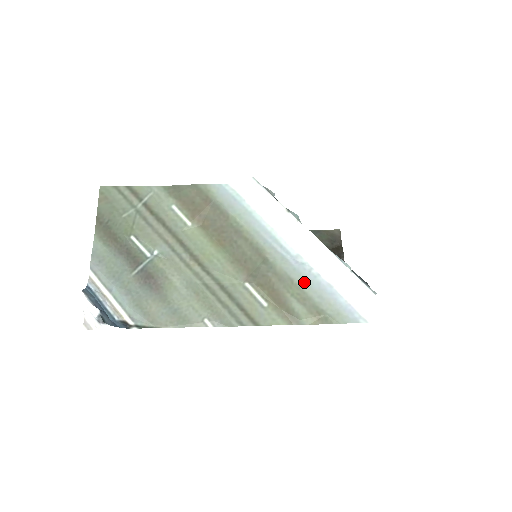
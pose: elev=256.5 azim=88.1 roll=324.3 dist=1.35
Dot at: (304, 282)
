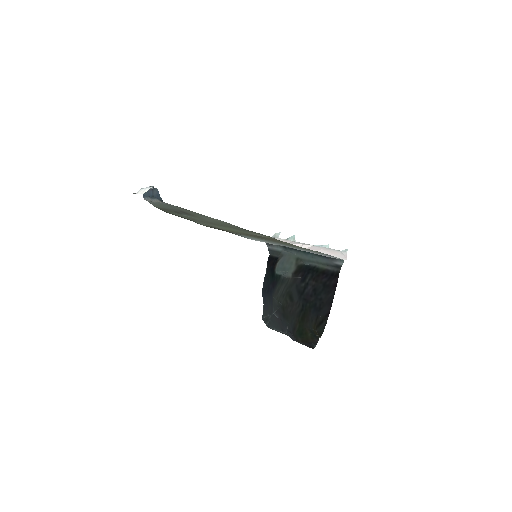
Dot at: (294, 247)
